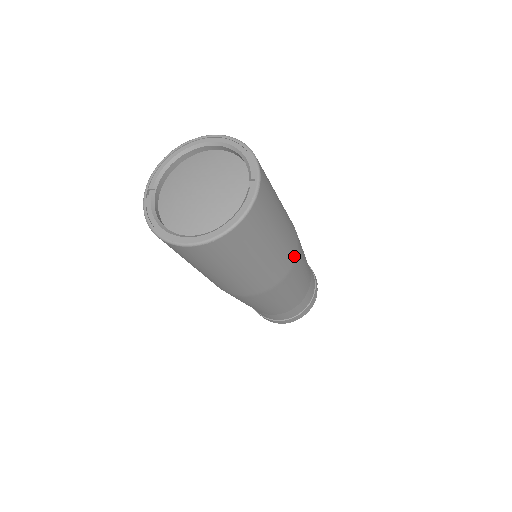
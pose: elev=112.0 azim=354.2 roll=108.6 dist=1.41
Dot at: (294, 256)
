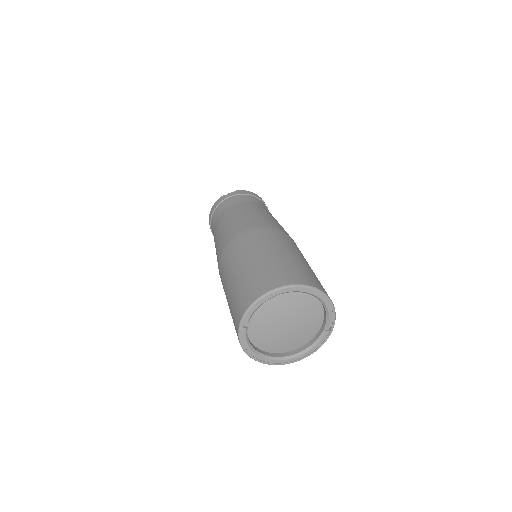
Dot at: occluded
